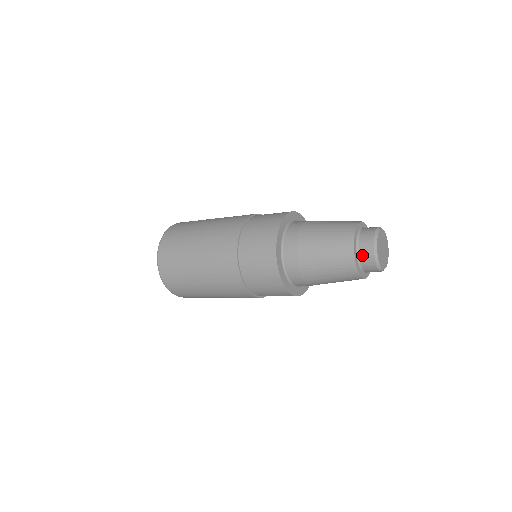
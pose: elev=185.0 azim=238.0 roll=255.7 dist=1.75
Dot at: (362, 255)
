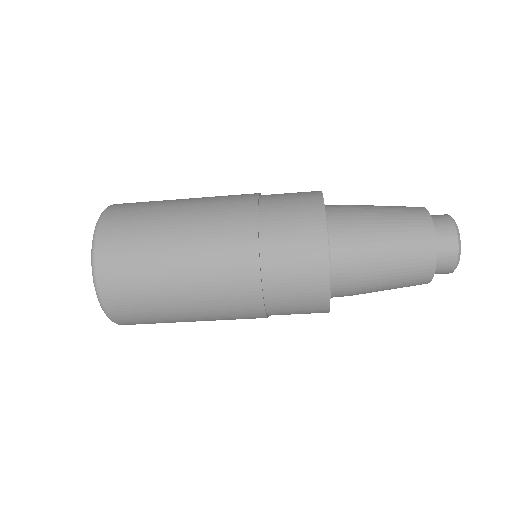
Dot at: (441, 239)
